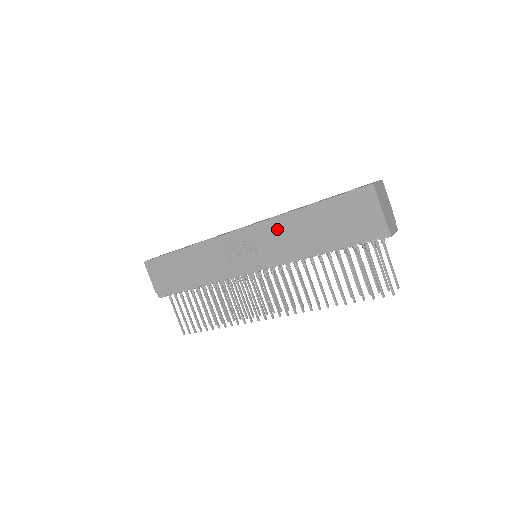
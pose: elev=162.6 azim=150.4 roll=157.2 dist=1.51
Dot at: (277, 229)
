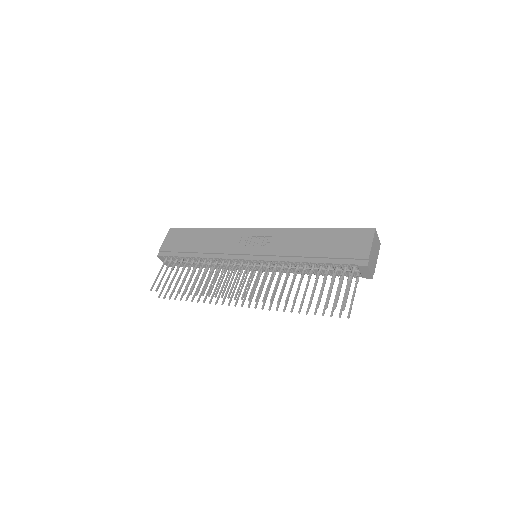
Dot at: (288, 236)
